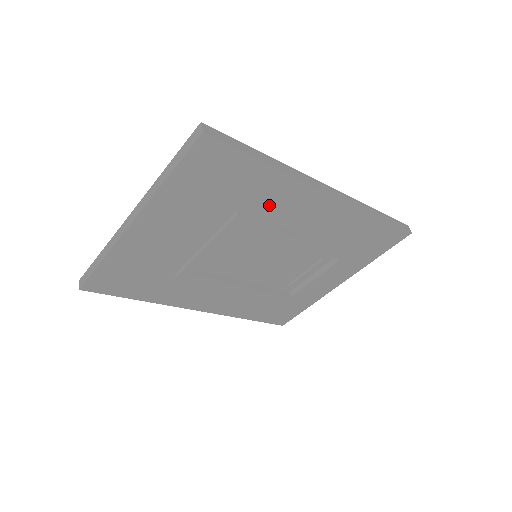
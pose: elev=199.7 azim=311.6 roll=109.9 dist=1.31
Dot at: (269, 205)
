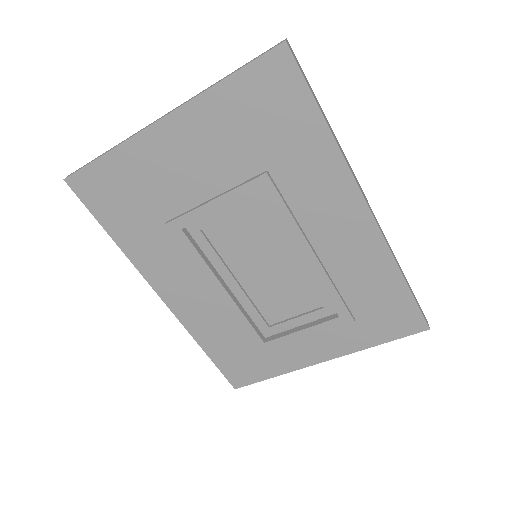
Dot at: (302, 183)
